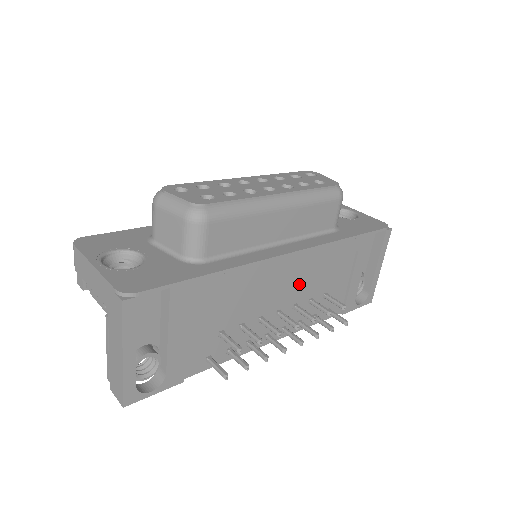
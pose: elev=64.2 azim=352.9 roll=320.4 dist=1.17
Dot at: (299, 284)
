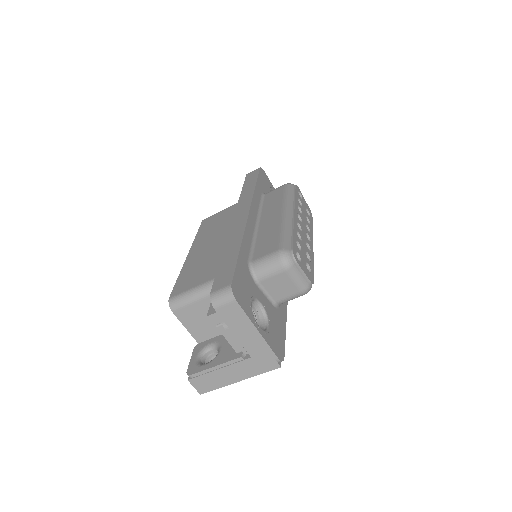
Dot at: occluded
